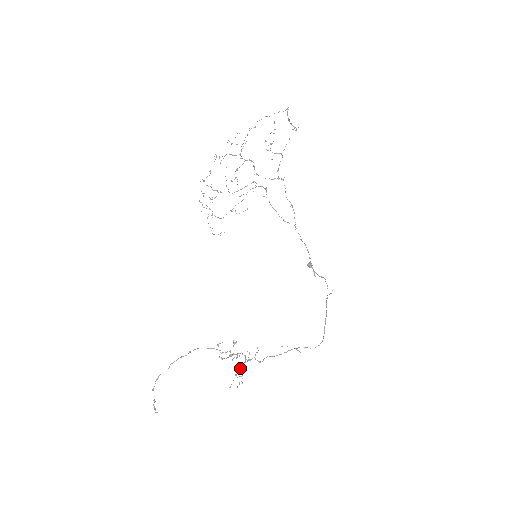
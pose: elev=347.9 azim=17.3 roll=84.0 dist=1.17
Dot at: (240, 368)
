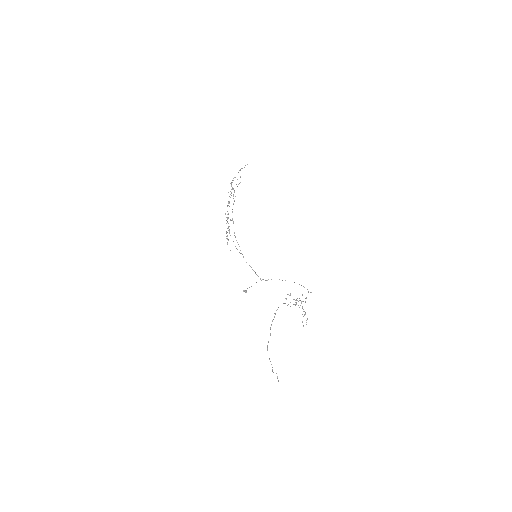
Dot at: (302, 308)
